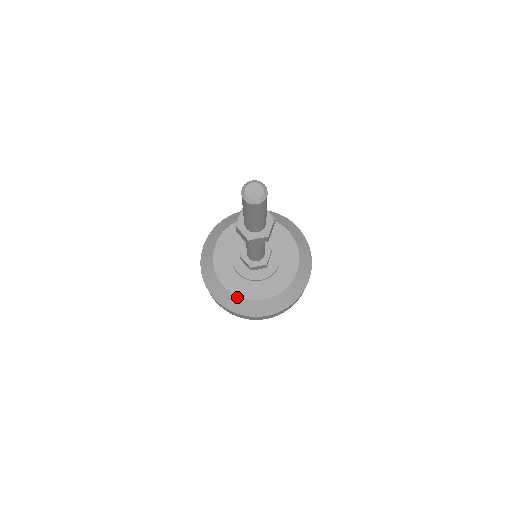
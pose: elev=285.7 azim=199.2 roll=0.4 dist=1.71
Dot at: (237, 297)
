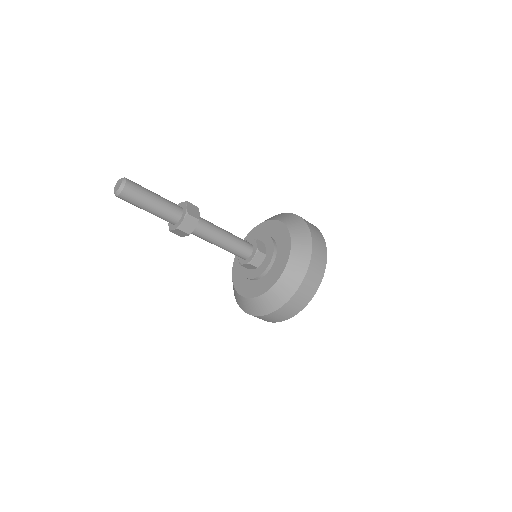
Dot at: (263, 295)
